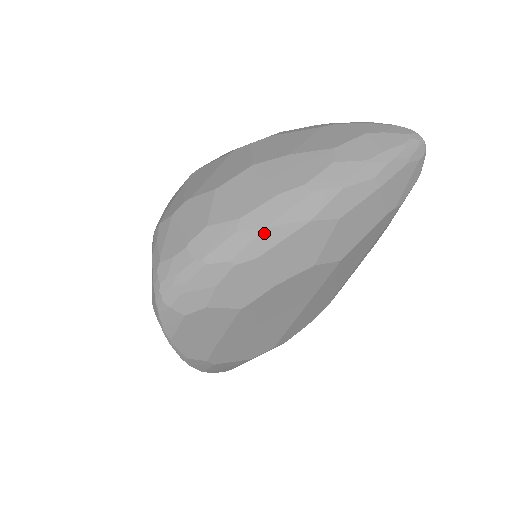
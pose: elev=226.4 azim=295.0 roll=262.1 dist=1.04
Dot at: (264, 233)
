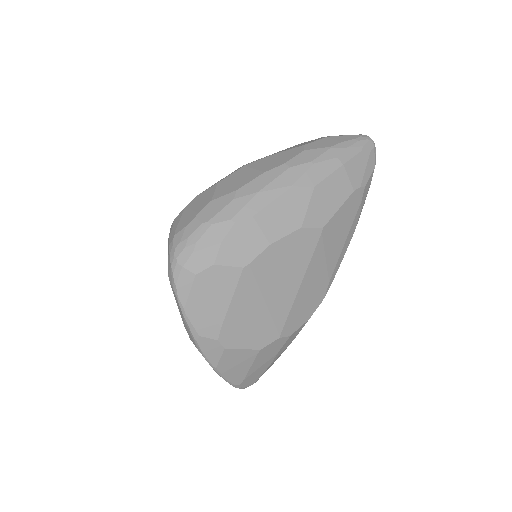
Dot at: (256, 197)
